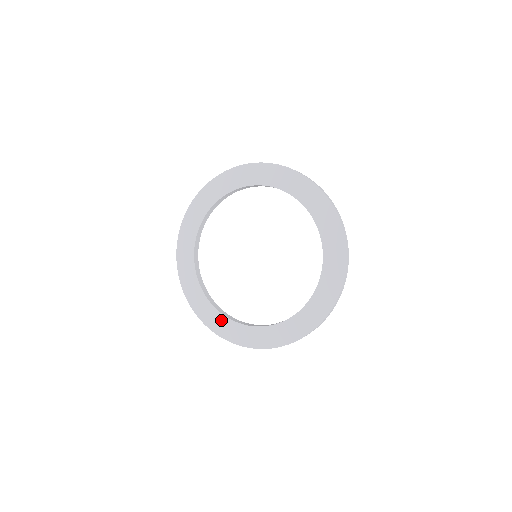
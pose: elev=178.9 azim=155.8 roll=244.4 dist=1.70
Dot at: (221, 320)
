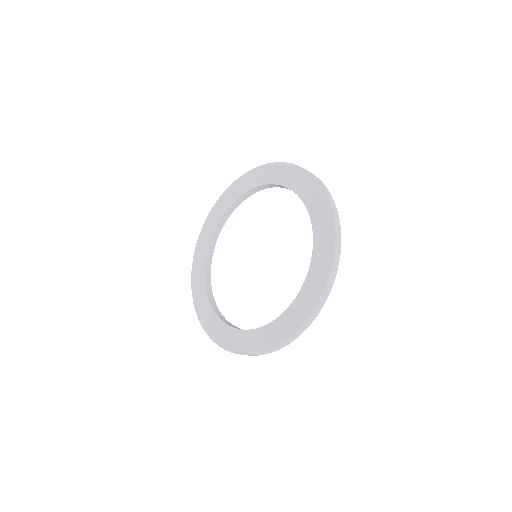
Dot at: (205, 304)
